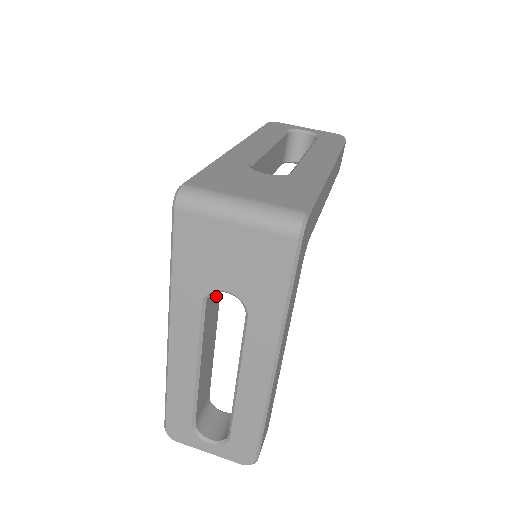
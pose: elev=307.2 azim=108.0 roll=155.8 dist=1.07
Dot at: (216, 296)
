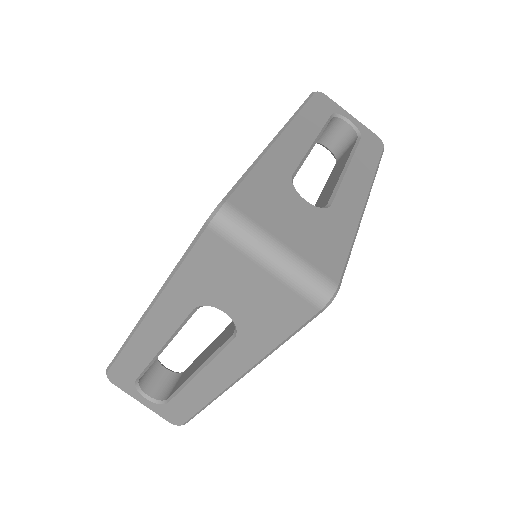
Dot at: occluded
